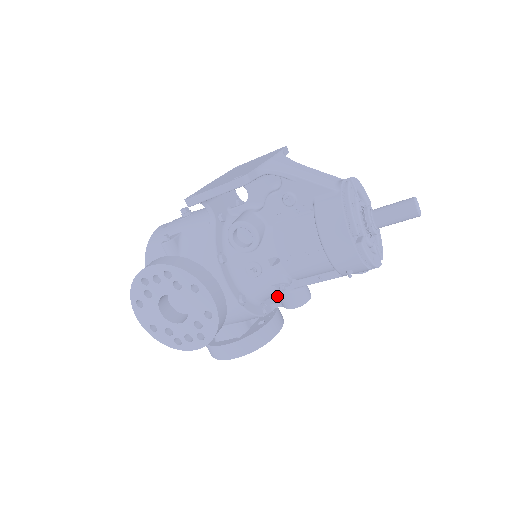
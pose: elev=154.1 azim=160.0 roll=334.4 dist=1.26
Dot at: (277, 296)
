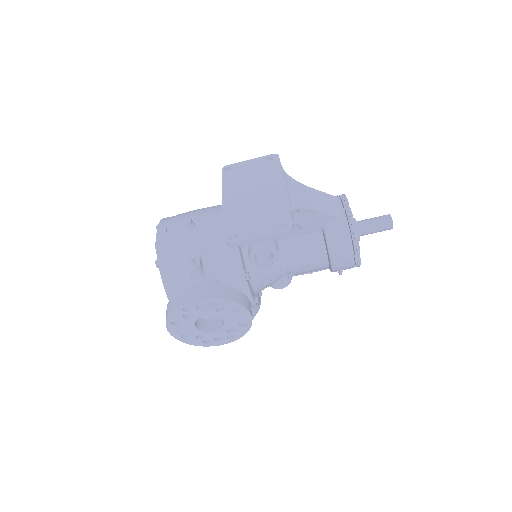
Dot at: occluded
